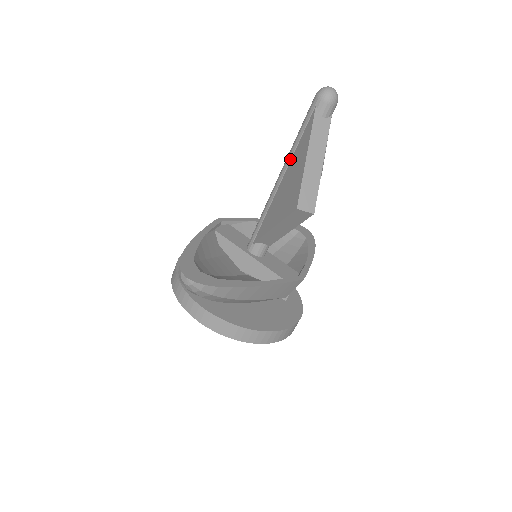
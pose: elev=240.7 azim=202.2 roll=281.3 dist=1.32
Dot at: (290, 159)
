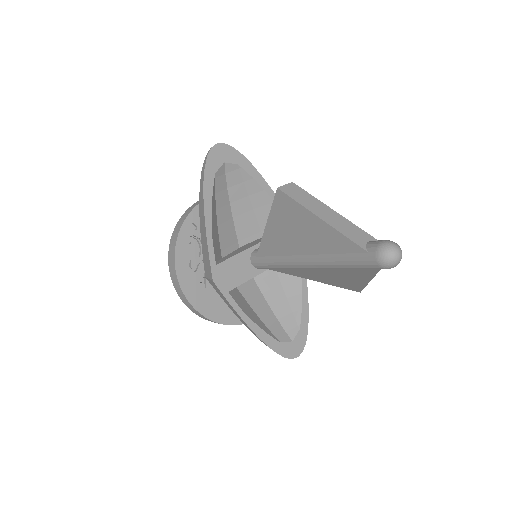
Dot at: (330, 270)
